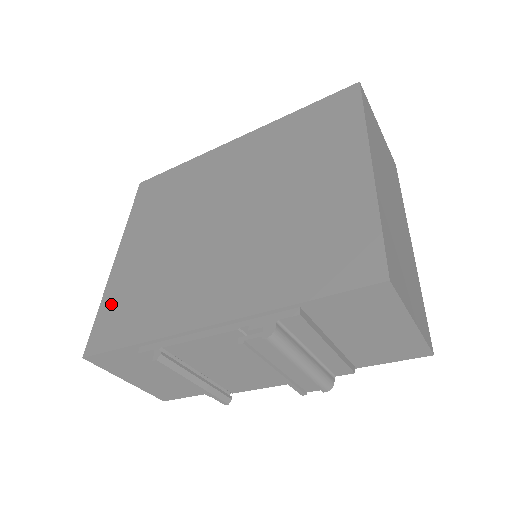
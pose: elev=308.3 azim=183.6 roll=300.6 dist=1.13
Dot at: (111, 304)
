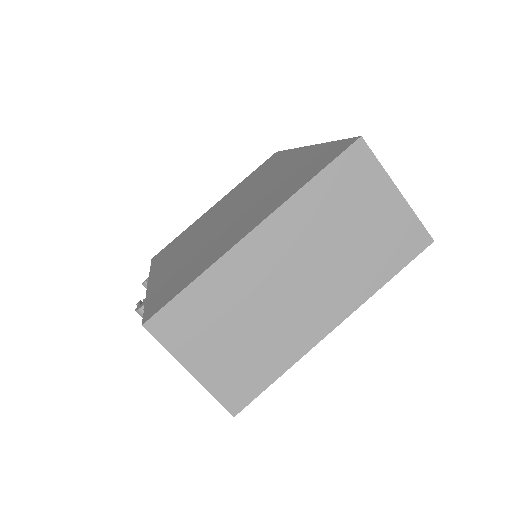
Dot at: (180, 236)
